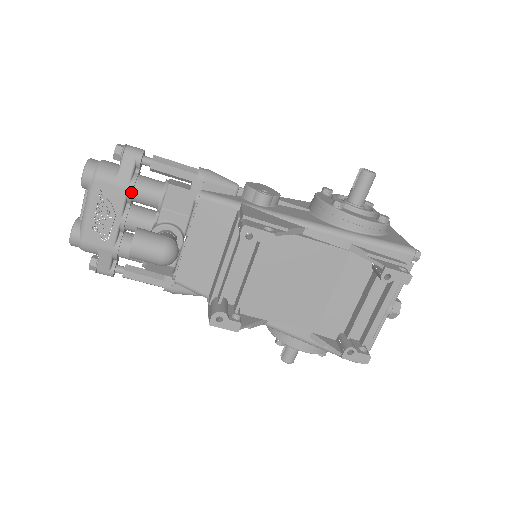
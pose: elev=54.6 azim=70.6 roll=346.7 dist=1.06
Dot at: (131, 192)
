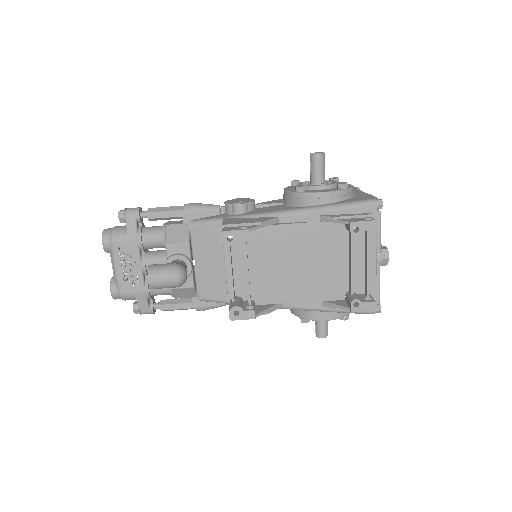
Dot at: (140, 242)
